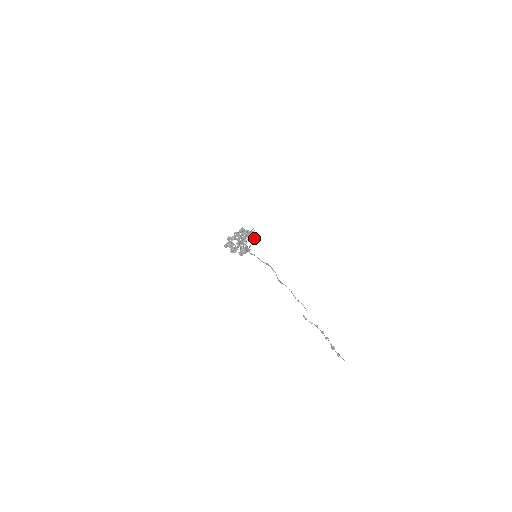
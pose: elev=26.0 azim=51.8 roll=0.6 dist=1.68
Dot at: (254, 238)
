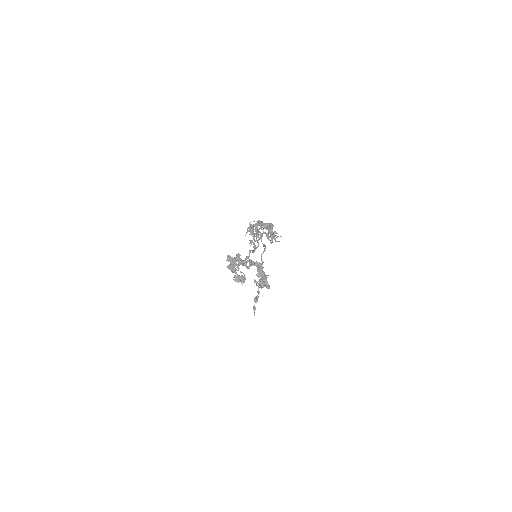
Dot at: (262, 286)
